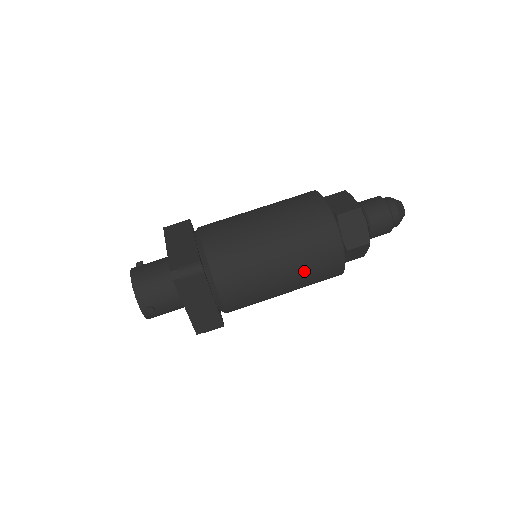
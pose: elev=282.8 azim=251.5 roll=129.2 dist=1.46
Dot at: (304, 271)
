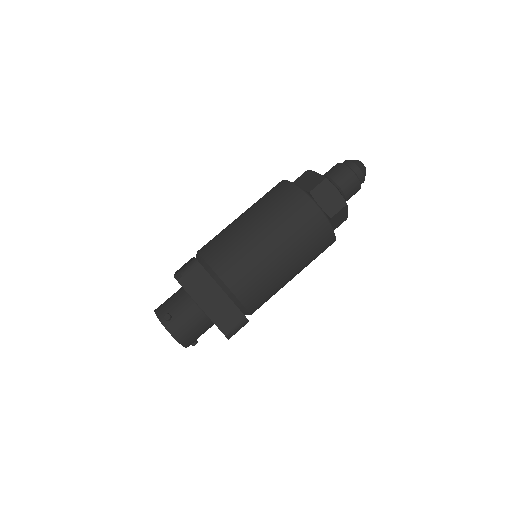
Dot at: occluded
